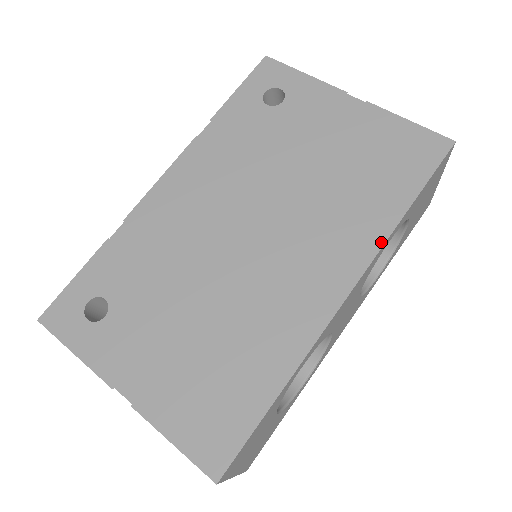
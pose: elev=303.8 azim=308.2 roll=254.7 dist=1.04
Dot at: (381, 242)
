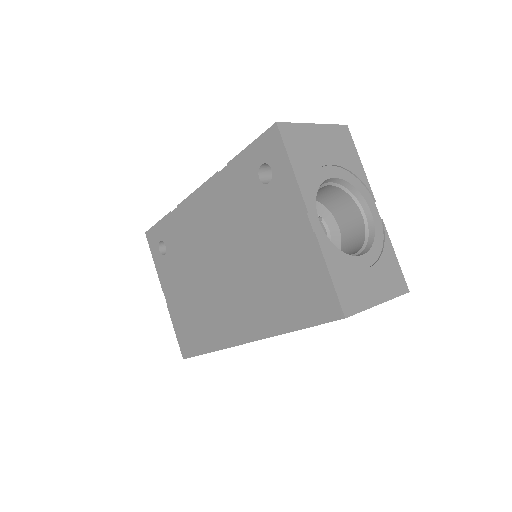
Dot at: (271, 335)
